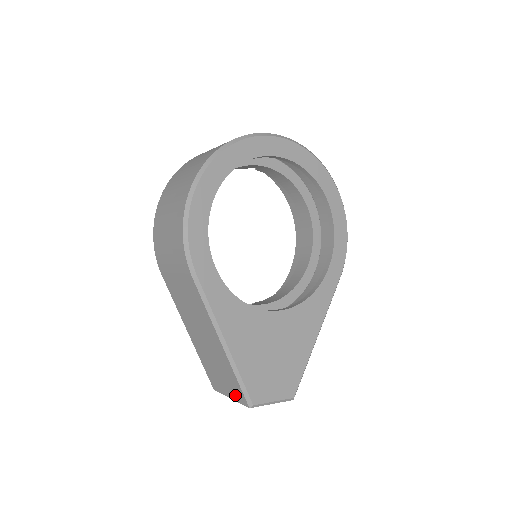
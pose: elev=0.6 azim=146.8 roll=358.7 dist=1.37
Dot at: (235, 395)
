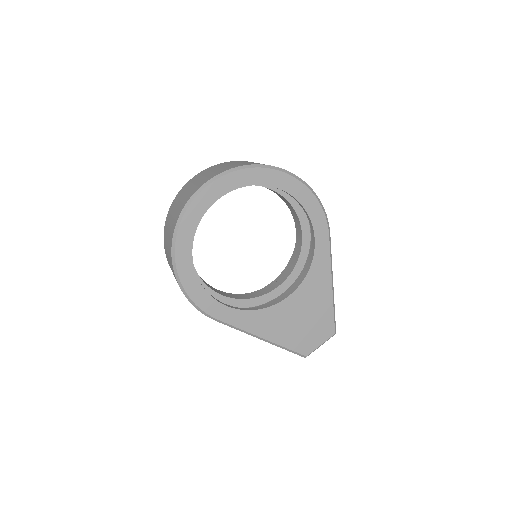
Dot at: occluded
